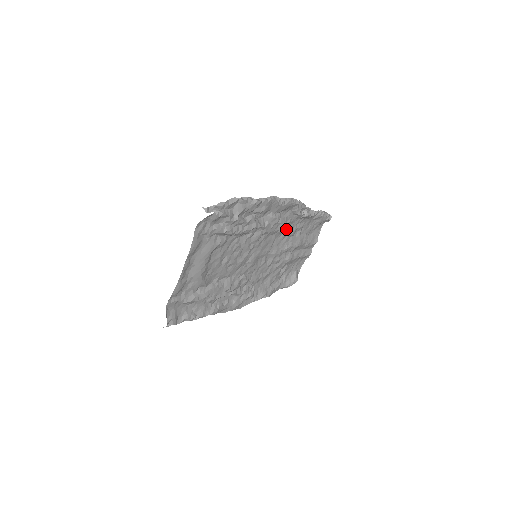
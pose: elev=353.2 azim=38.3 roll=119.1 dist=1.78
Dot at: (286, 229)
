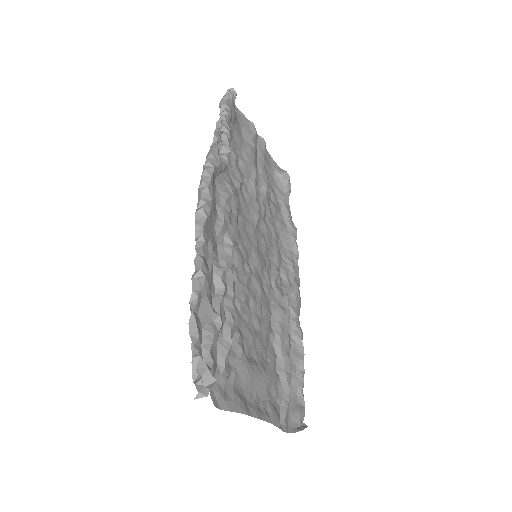
Dot at: (235, 192)
